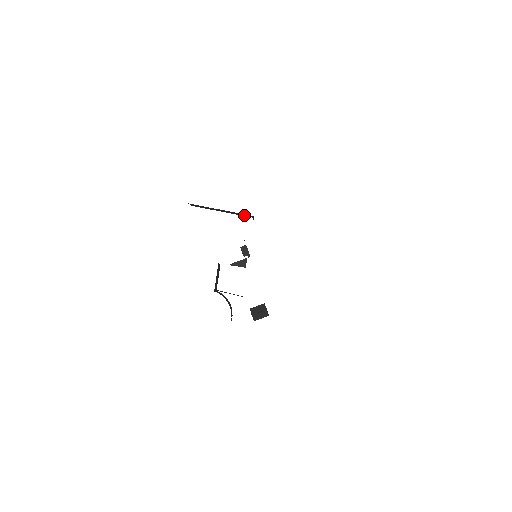
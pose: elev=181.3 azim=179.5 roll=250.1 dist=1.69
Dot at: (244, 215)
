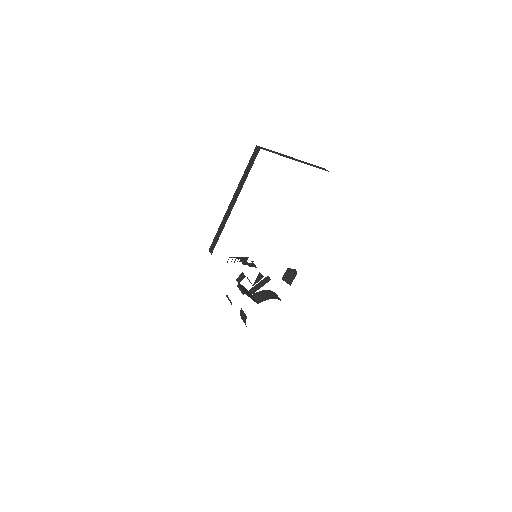
Dot at: occluded
